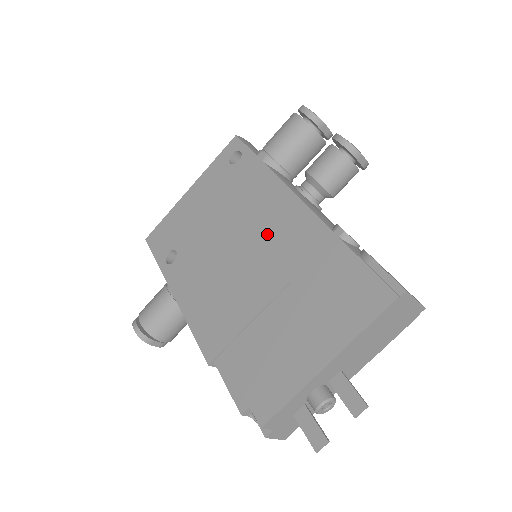
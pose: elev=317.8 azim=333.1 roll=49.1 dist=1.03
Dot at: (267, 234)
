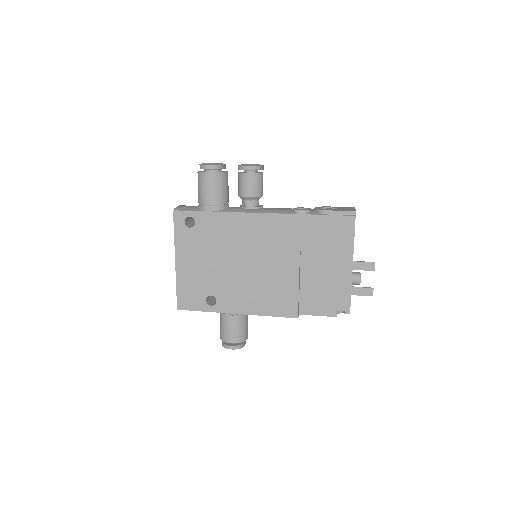
Dot at: (262, 242)
